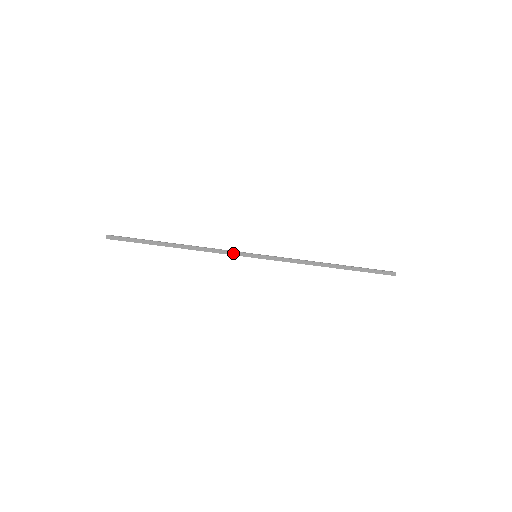
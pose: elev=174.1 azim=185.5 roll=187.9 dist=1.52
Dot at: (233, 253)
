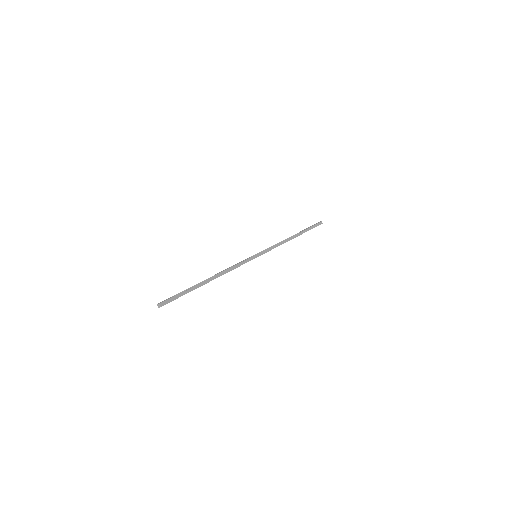
Dot at: (244, 262)
